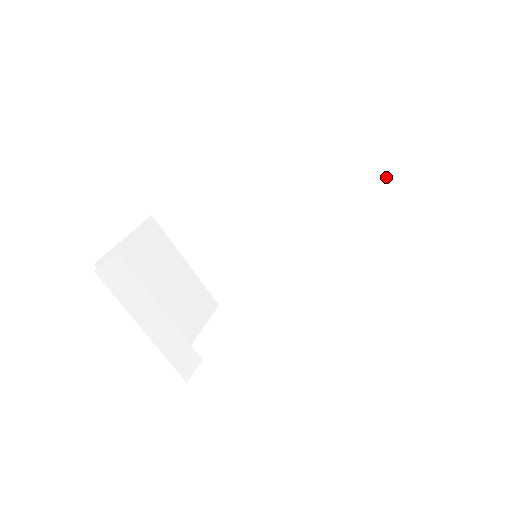
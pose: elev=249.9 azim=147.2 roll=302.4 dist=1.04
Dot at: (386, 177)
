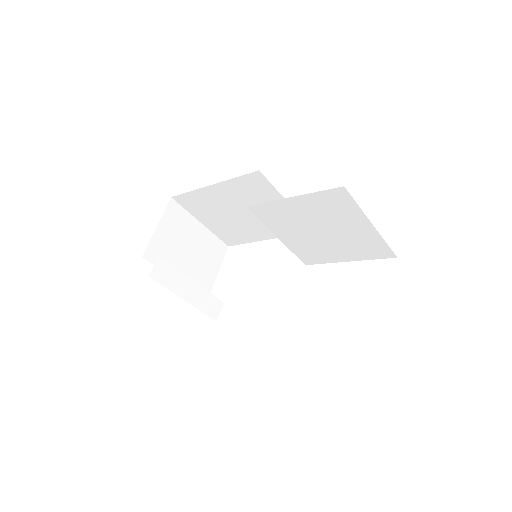
Dot at: (342, 224)
